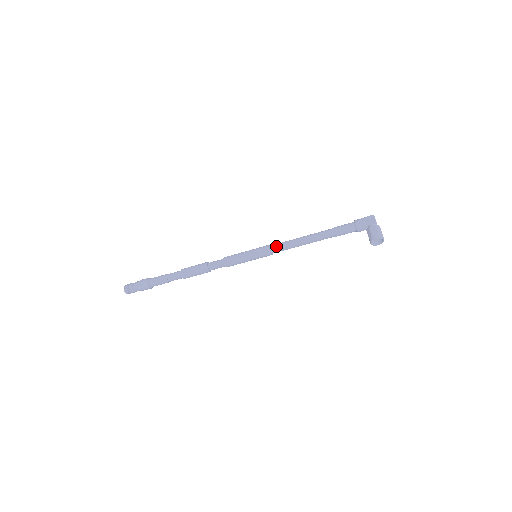
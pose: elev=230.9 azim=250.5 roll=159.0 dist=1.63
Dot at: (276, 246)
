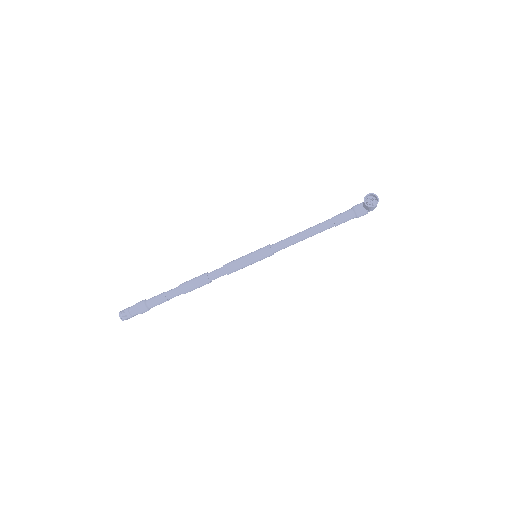
Dot at: (276, 243)
